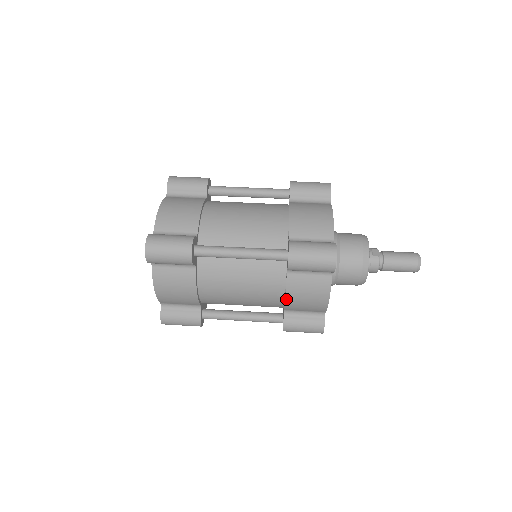
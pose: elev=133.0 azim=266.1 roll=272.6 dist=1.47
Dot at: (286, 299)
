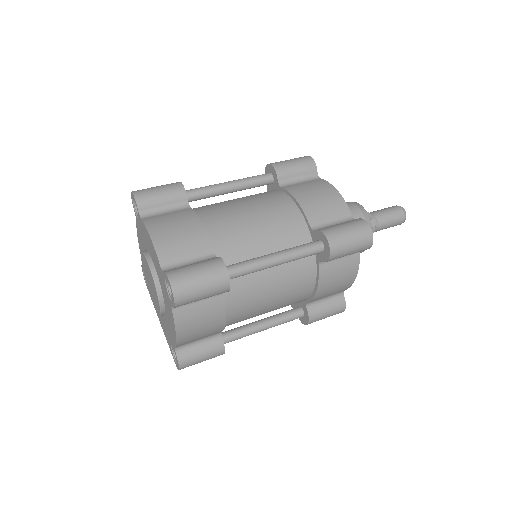
Dot at: (317, 292)
